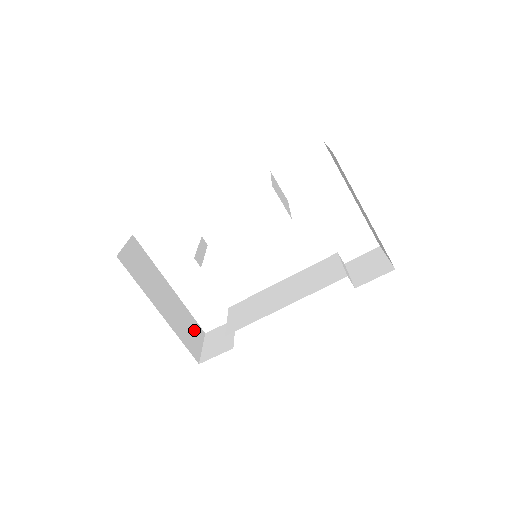
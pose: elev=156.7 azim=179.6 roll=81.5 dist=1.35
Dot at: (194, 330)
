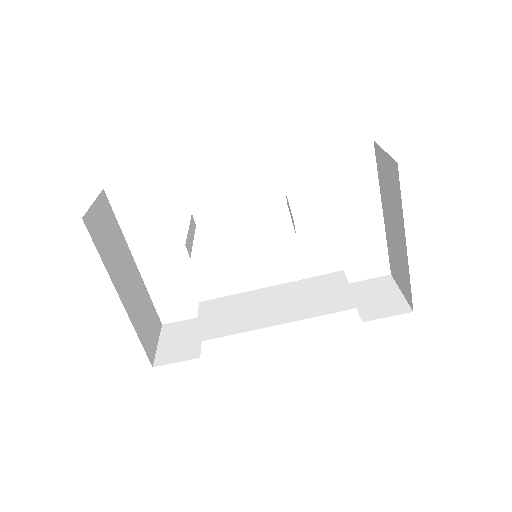
Dot at: (152, 321)
